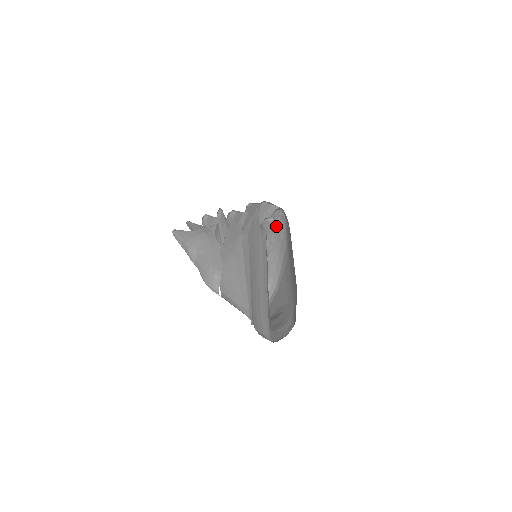
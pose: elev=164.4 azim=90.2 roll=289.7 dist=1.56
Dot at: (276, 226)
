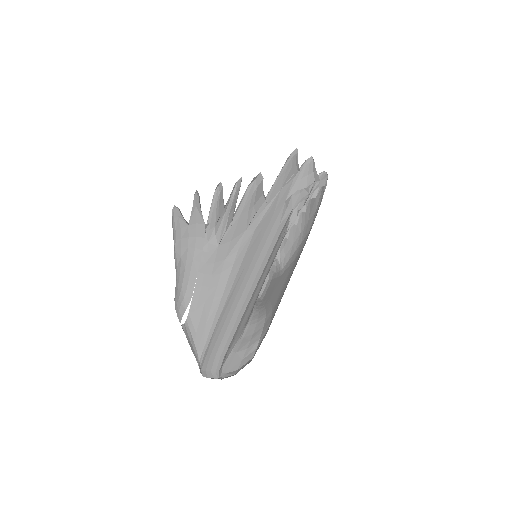
Dot at: (313, 194)
